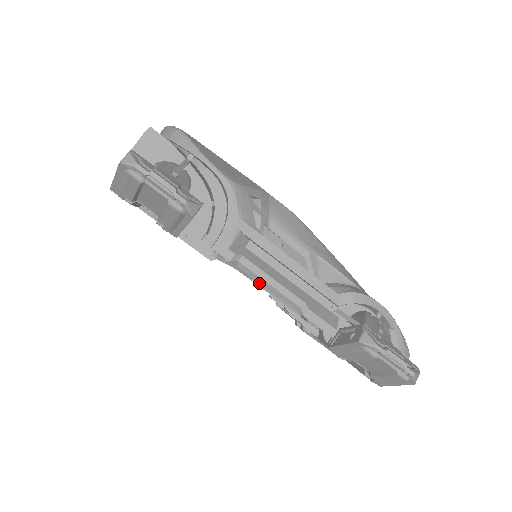
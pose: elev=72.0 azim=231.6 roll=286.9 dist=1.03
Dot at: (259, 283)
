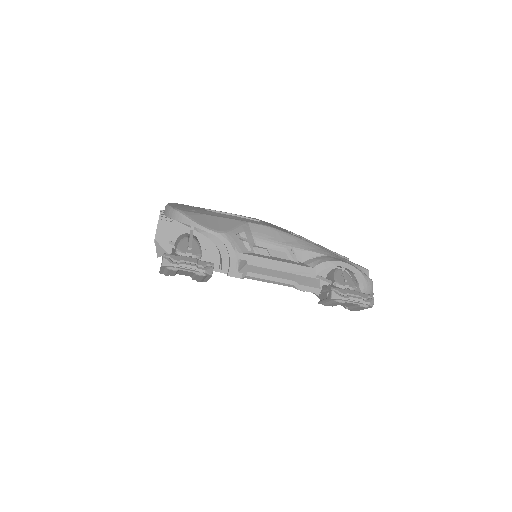
Dot at: occluded
